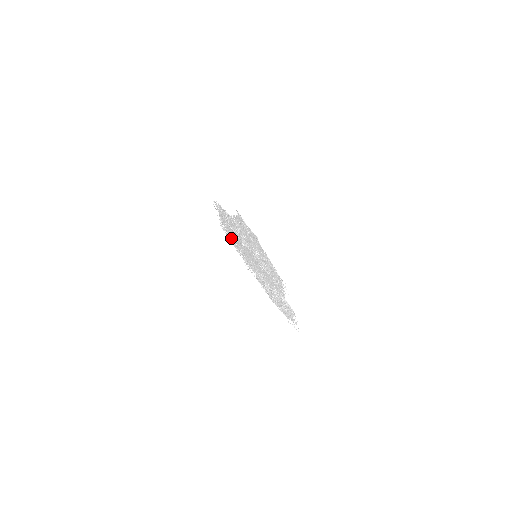
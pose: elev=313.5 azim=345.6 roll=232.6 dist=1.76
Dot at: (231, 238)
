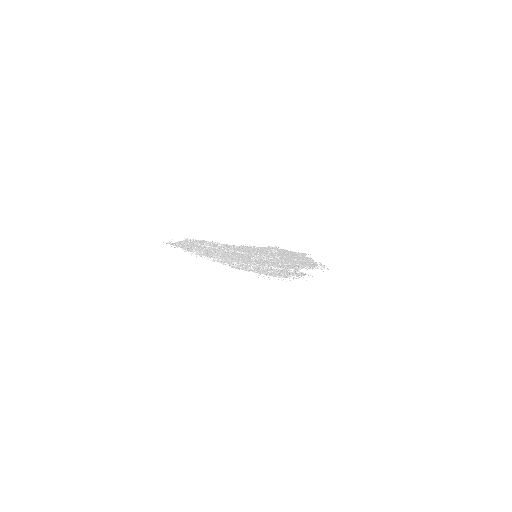
Dot at: (183, 247)
